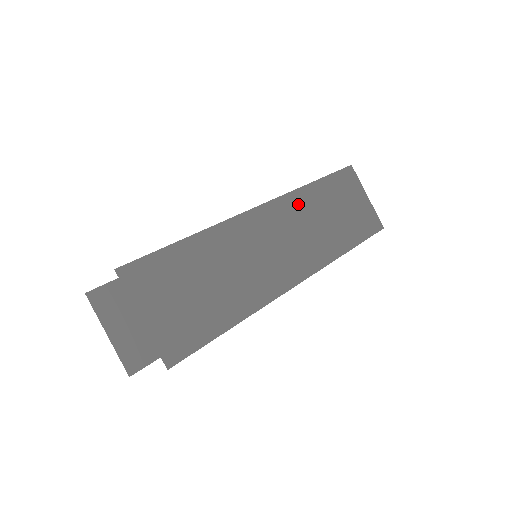
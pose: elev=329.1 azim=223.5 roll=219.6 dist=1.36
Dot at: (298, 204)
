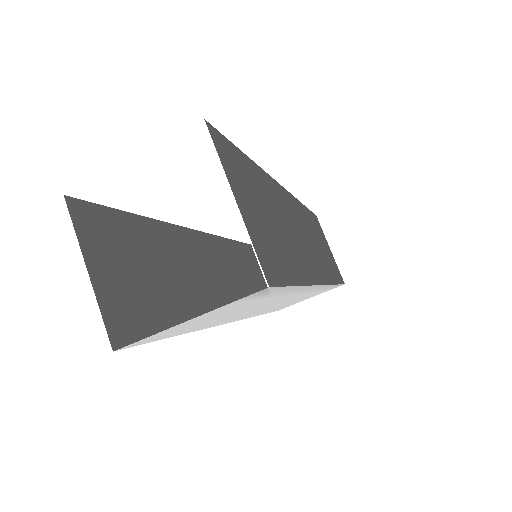
Dot at: (302, 213)
